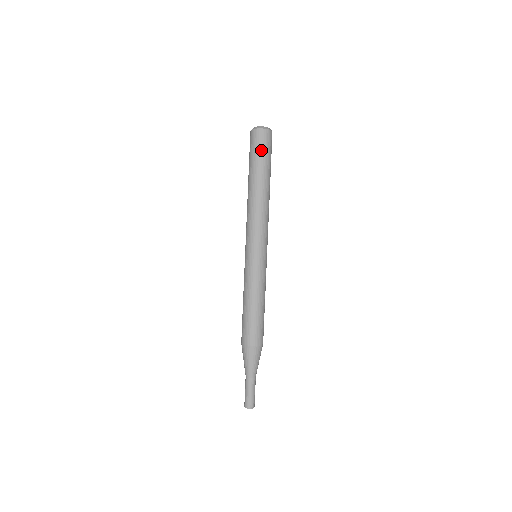
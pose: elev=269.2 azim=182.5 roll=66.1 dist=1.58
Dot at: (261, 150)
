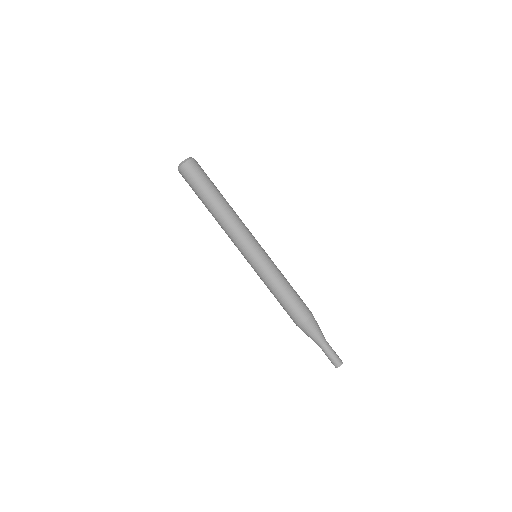
Dot at: (204, 174)
